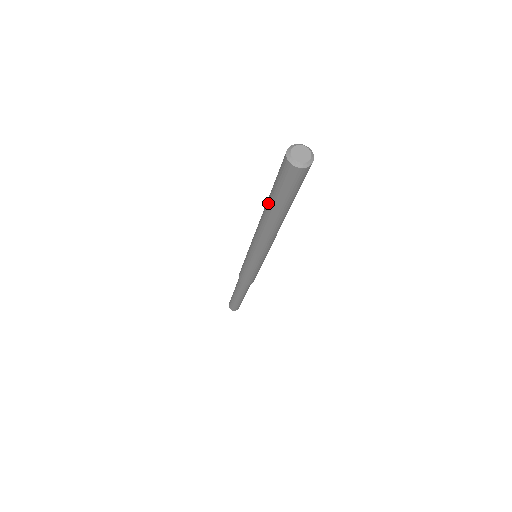
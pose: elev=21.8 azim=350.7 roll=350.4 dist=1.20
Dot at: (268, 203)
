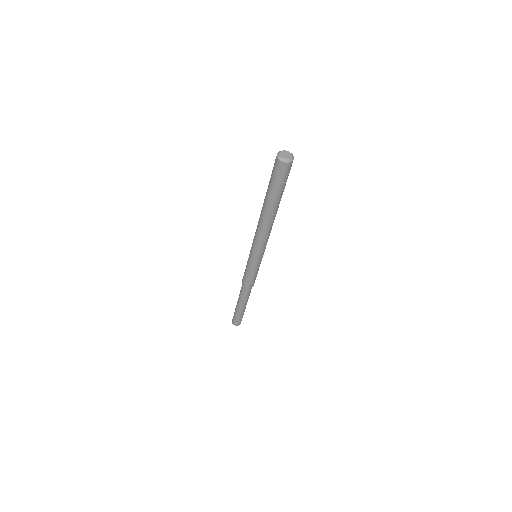
Dot at: (265, 197)
